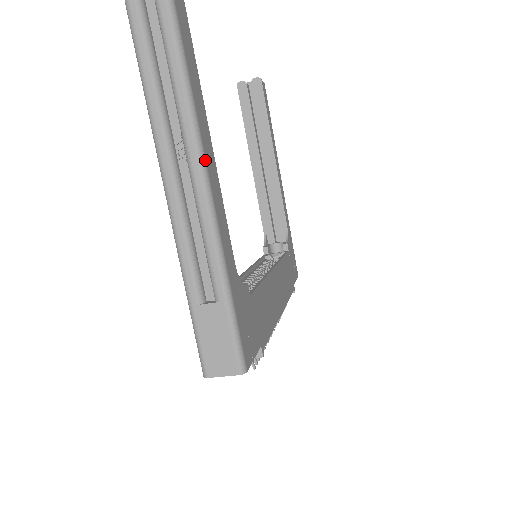
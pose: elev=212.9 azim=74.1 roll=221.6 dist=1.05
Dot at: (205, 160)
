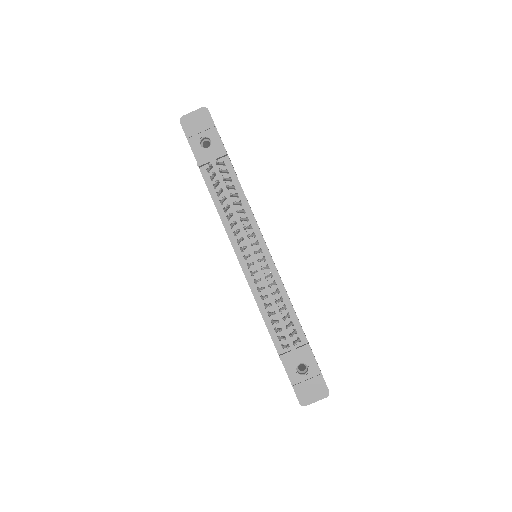
Dot at: occluded
